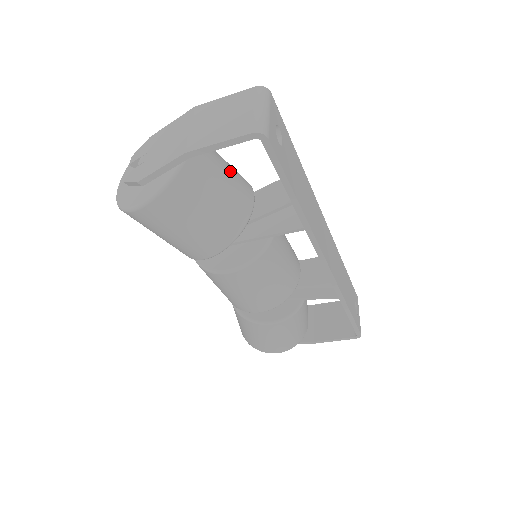
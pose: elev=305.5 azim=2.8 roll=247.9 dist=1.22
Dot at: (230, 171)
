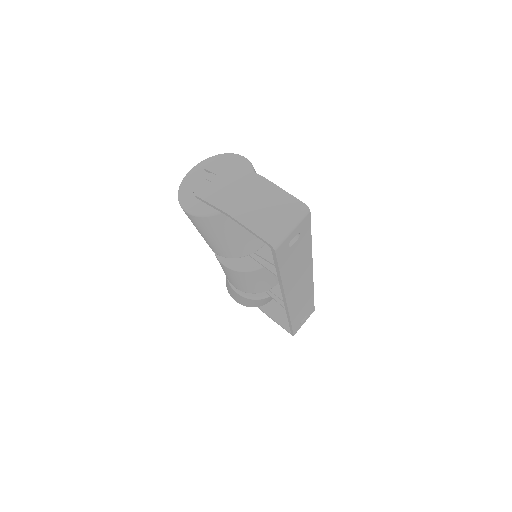
Dot at: occluded
